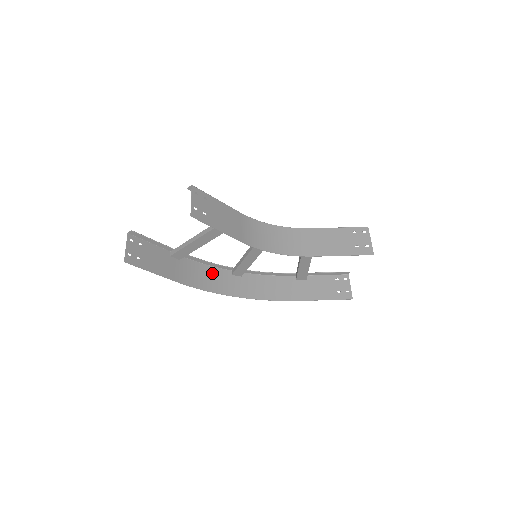
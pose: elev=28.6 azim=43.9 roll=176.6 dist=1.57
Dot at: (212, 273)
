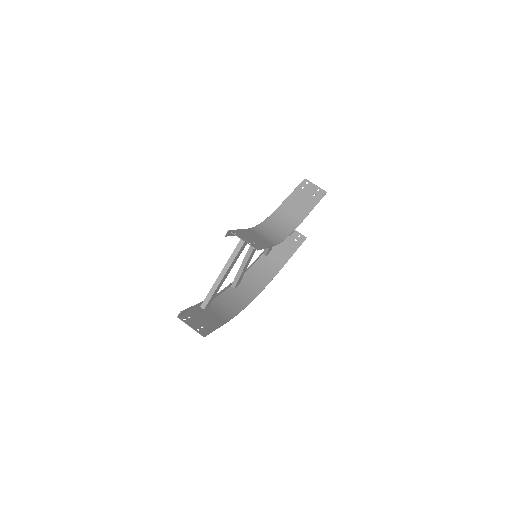
Dot at: (227, 298)
